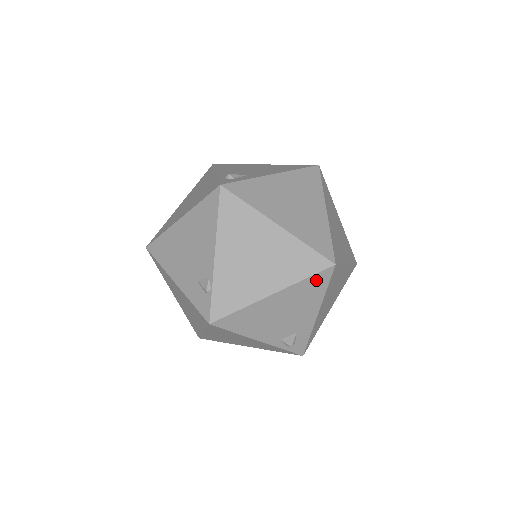
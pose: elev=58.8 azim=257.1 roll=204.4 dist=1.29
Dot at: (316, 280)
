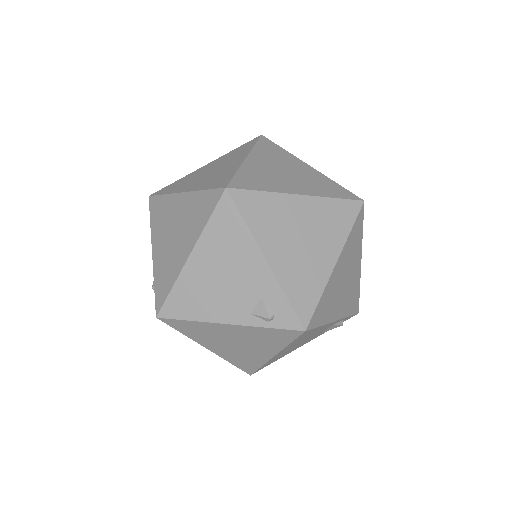
Dot at: (222, 217)
